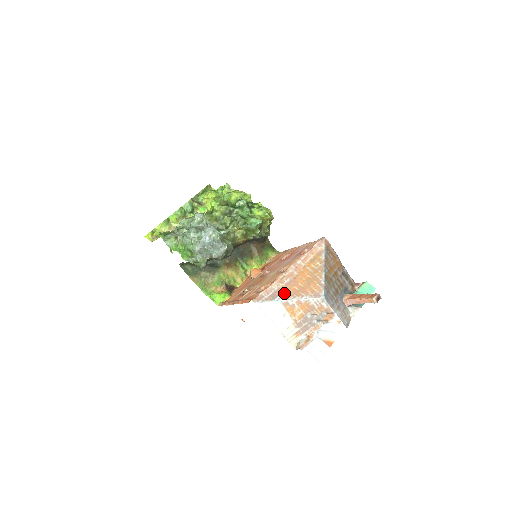
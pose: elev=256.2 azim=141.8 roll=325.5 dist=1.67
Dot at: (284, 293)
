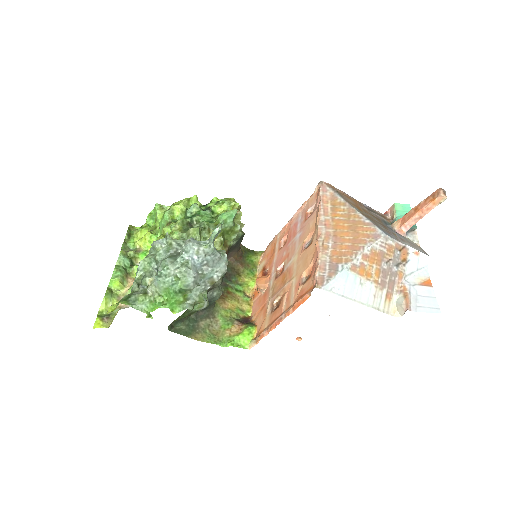
Dot at: (341, 257)
